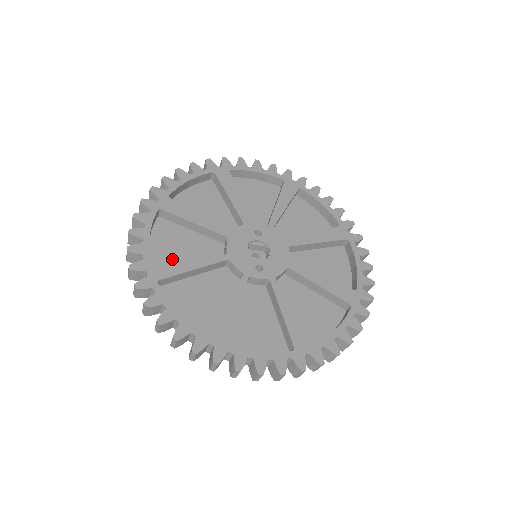
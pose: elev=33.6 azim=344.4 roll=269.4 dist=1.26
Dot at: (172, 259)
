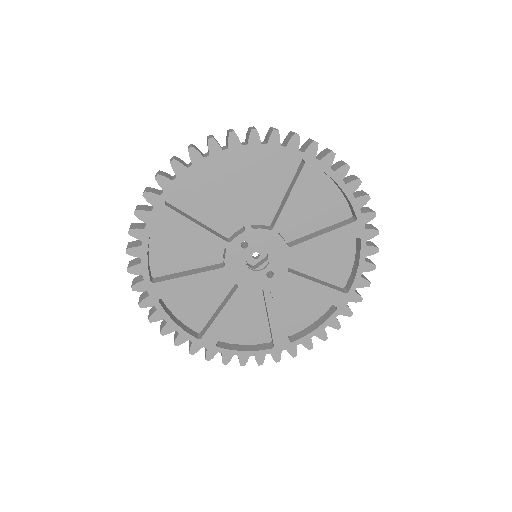
Dot at: (204, 314)
